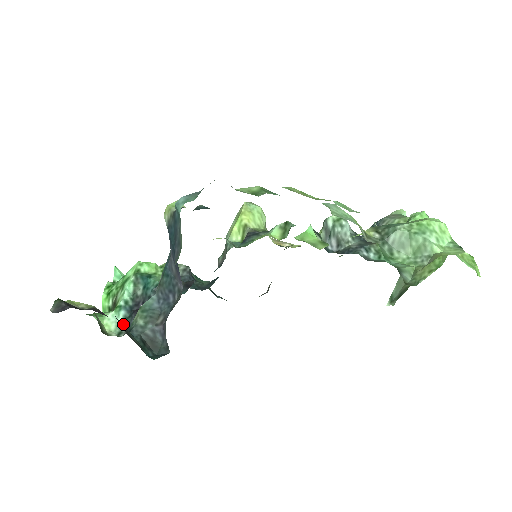
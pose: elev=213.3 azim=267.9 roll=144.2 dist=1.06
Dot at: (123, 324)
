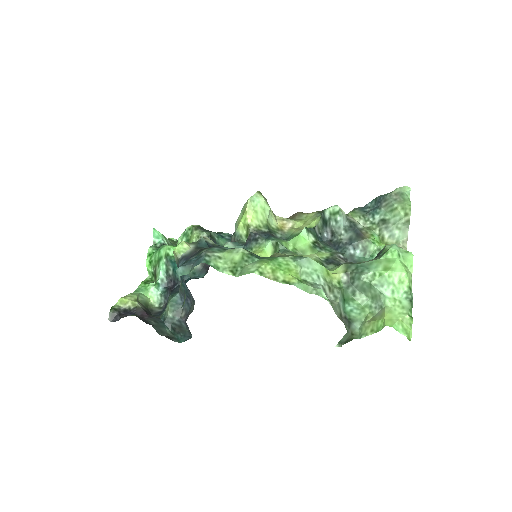
Dot at: (162, 297)
